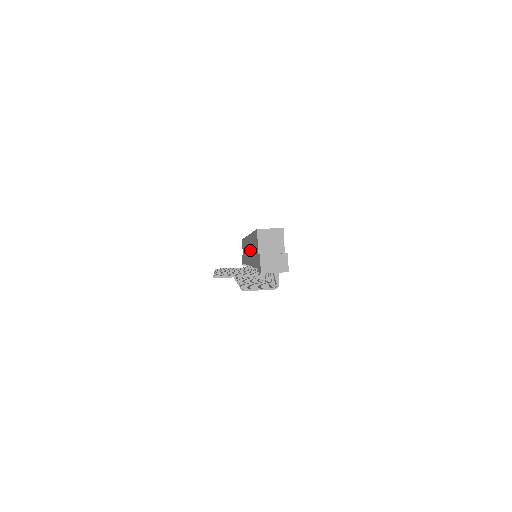
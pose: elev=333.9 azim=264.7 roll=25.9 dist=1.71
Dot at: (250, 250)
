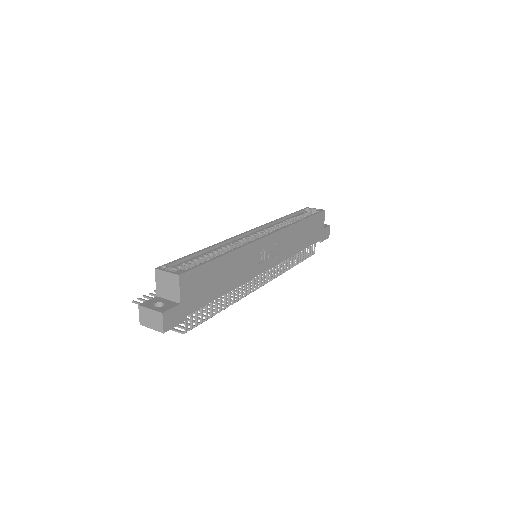
Dot at: occluded
